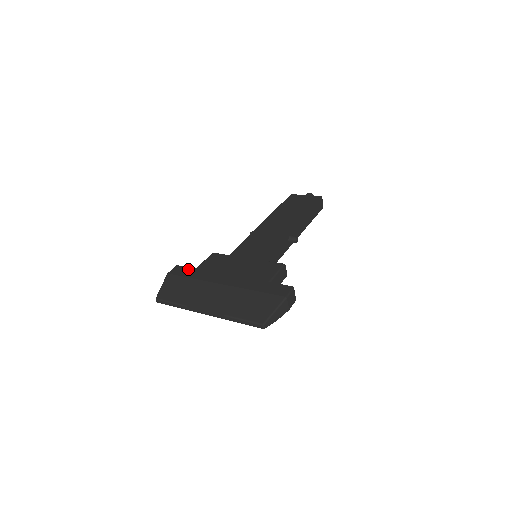
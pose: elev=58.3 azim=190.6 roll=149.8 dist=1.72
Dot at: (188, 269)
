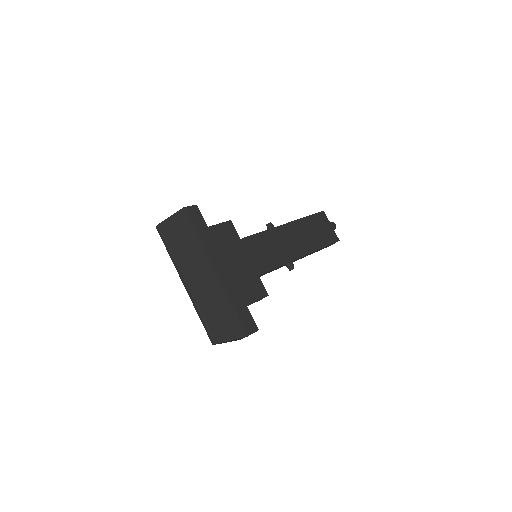
Dot at: (202, 221)
